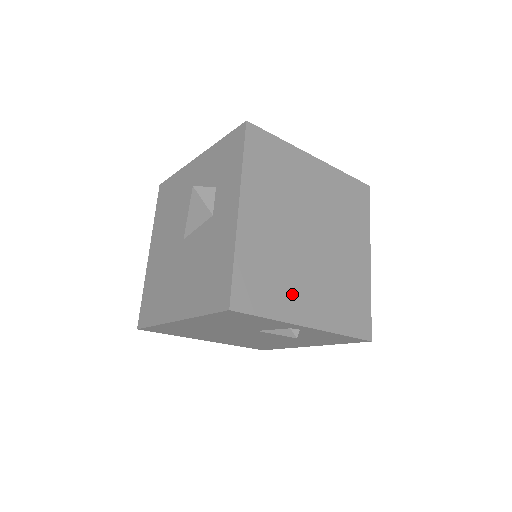
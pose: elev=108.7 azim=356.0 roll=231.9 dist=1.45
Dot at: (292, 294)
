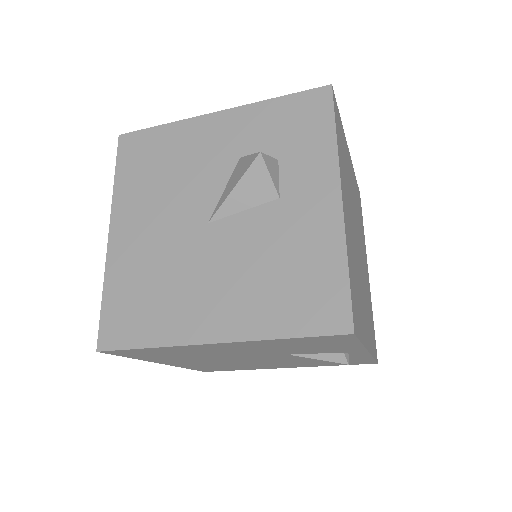
Dot at: (362, 311)
